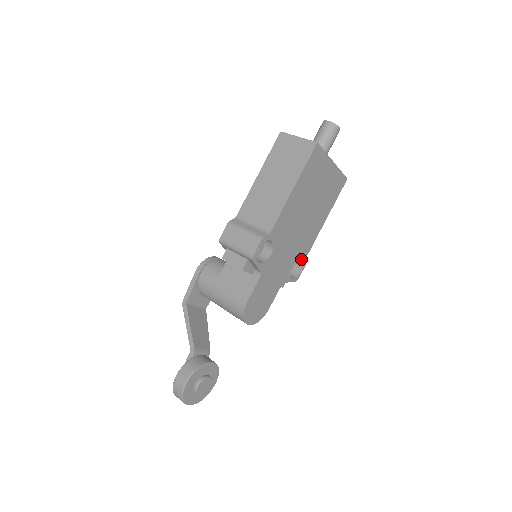
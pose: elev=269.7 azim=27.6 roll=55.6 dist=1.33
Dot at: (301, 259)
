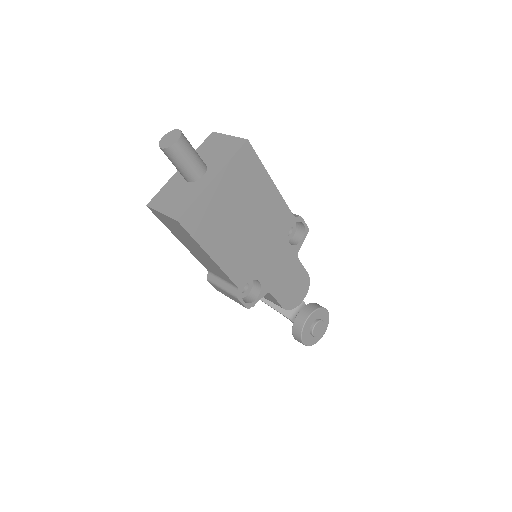
Dot at: (291, 226)
